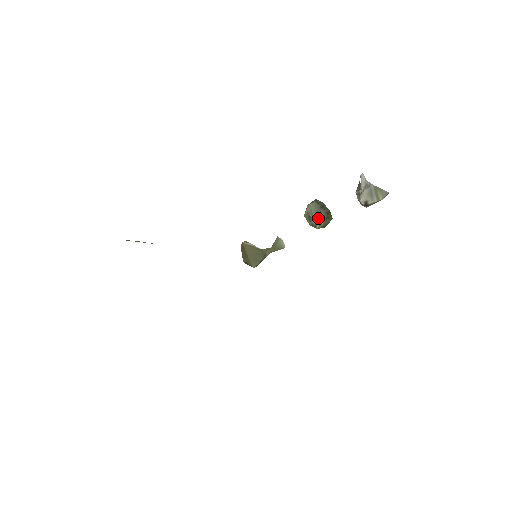
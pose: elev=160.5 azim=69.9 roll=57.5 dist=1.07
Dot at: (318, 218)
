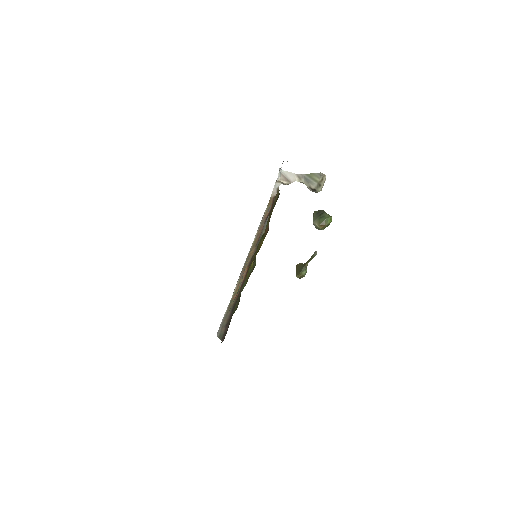
Dot at: (315, 221)
